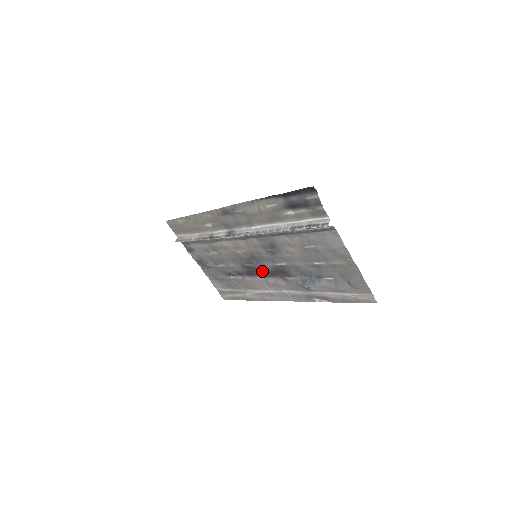
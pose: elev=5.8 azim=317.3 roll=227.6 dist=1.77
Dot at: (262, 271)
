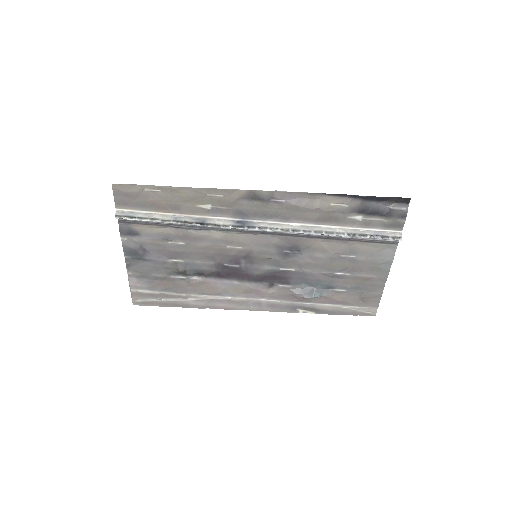
Dot at: (247, 274)
